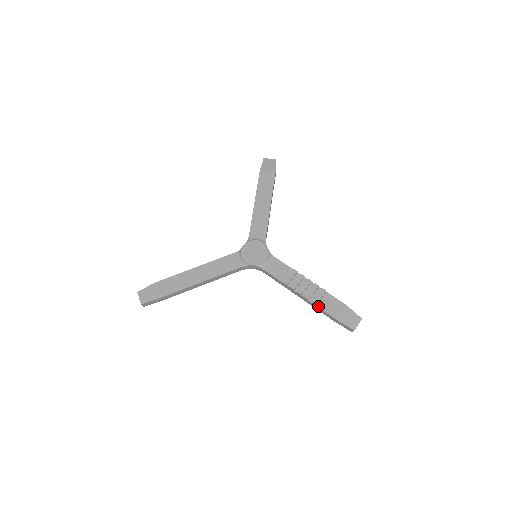
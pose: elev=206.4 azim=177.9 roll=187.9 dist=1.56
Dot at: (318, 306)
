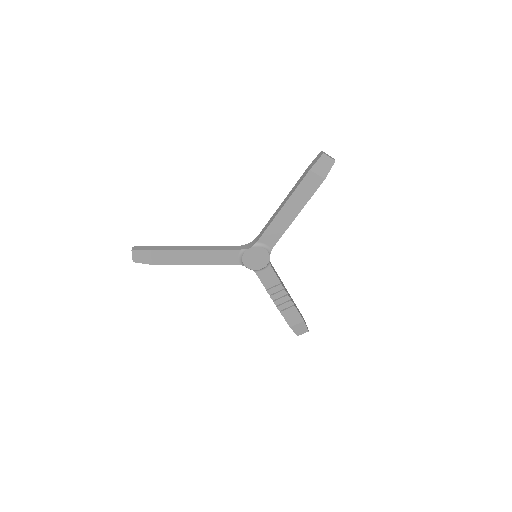
Dot at: (283, 315)
